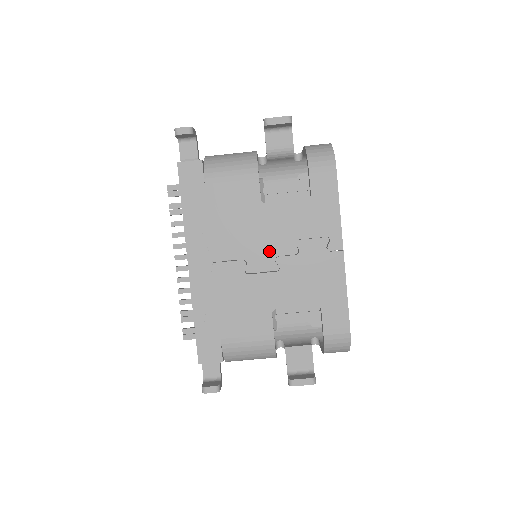
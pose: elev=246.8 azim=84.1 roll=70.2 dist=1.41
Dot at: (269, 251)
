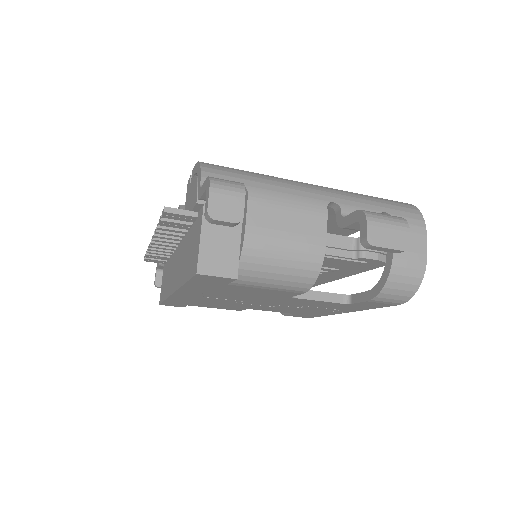
Dot at: (272, 304)
